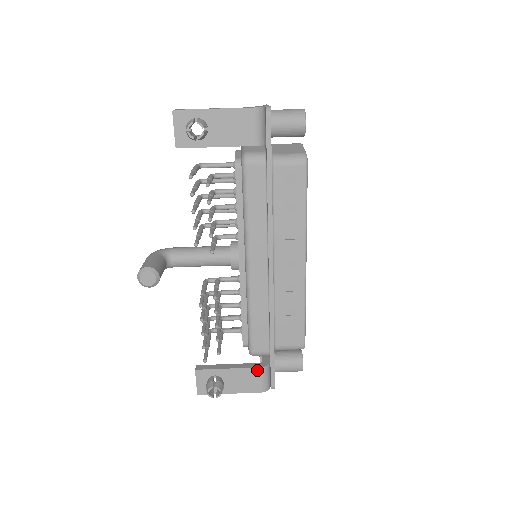
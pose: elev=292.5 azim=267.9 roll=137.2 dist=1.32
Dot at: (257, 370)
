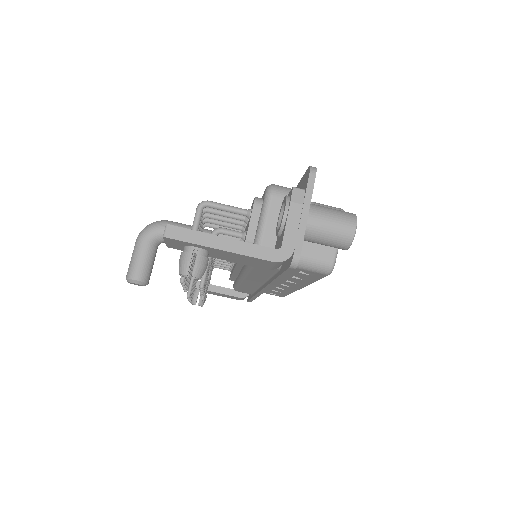
Dot at: (237, 297)
